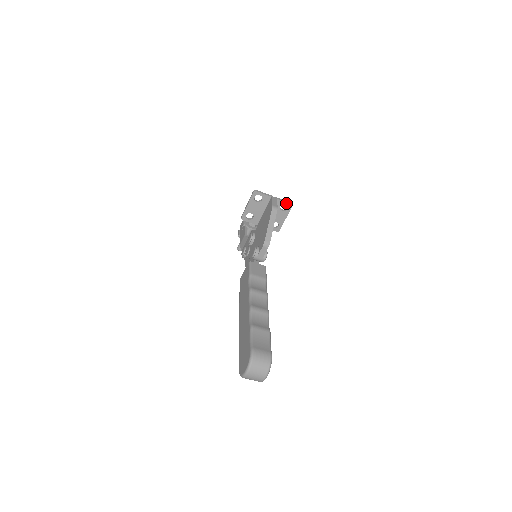
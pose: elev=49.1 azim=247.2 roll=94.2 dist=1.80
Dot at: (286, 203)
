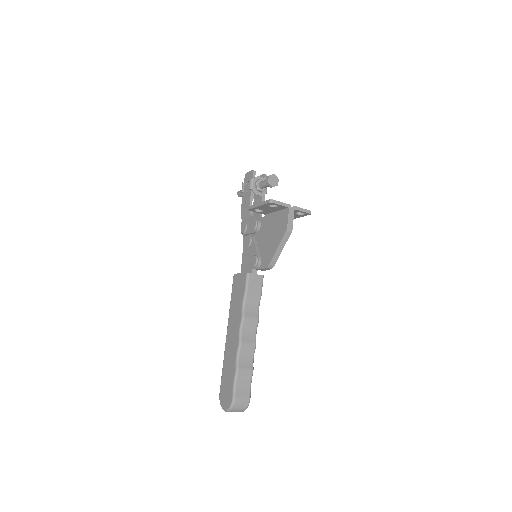
Dot at: (304, 212)
